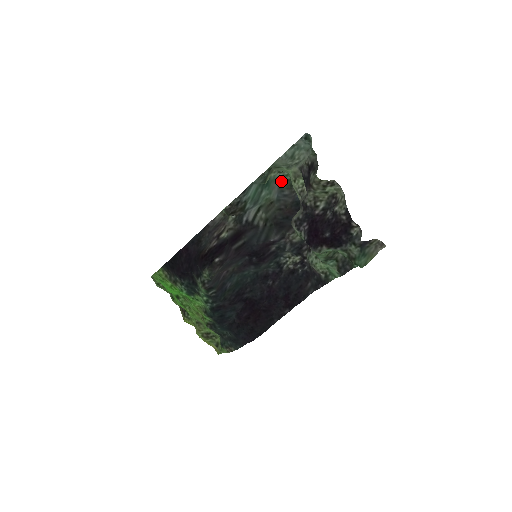
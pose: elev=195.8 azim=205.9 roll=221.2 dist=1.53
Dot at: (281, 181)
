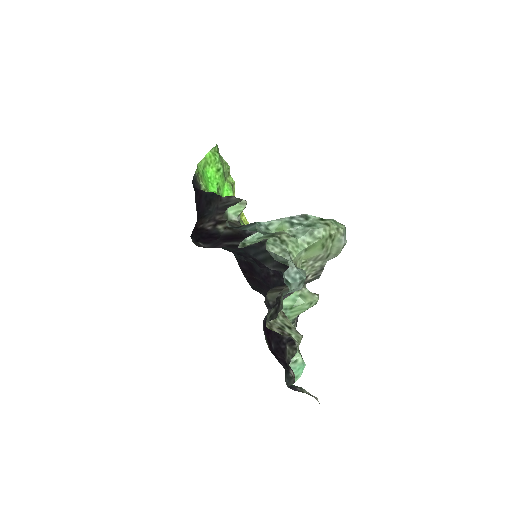
Dot at: occluded
